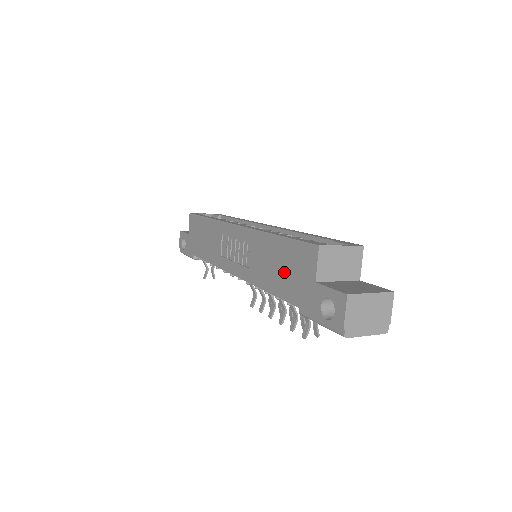
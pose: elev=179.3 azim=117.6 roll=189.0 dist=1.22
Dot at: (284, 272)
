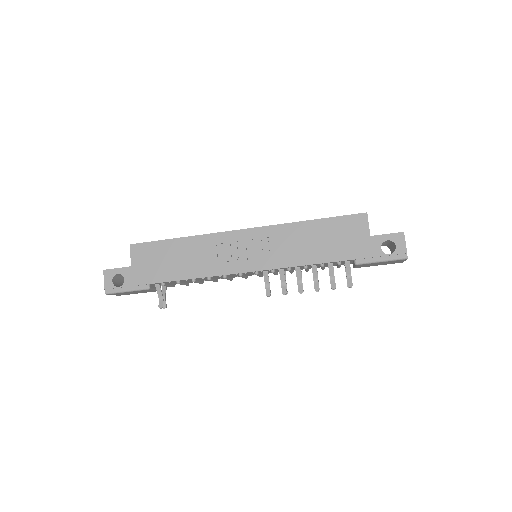
Dot at: (331, 242)
